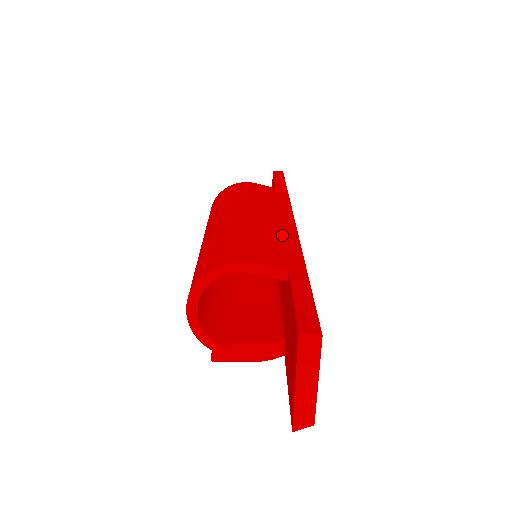
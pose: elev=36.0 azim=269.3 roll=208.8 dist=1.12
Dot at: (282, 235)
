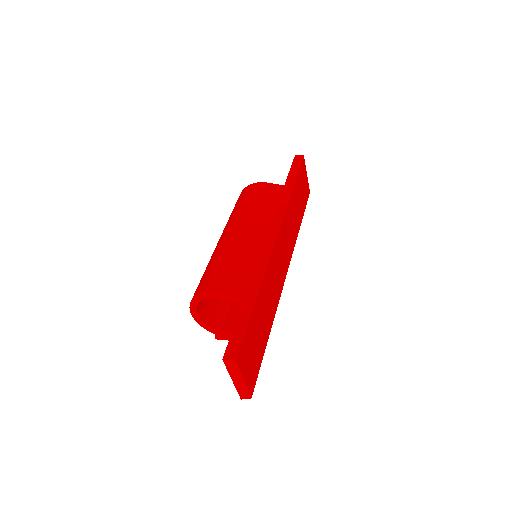
Dot at: (258, 256)
